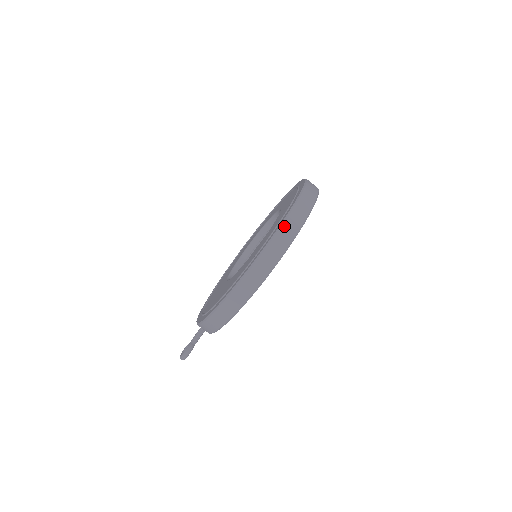
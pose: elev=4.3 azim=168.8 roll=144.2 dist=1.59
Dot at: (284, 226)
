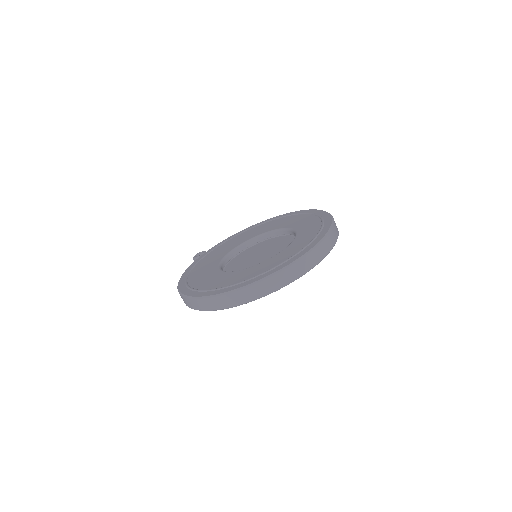
Dot at: (202, 300)
